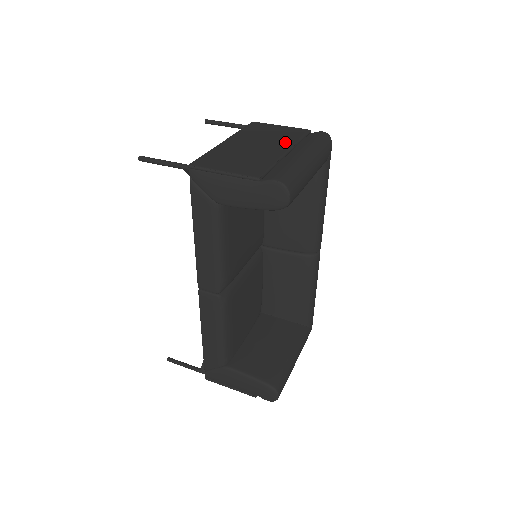
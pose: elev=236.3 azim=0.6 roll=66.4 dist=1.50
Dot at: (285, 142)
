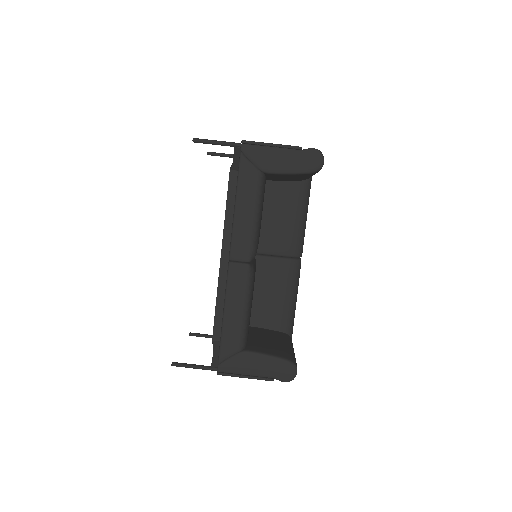
Dot at: occluded
